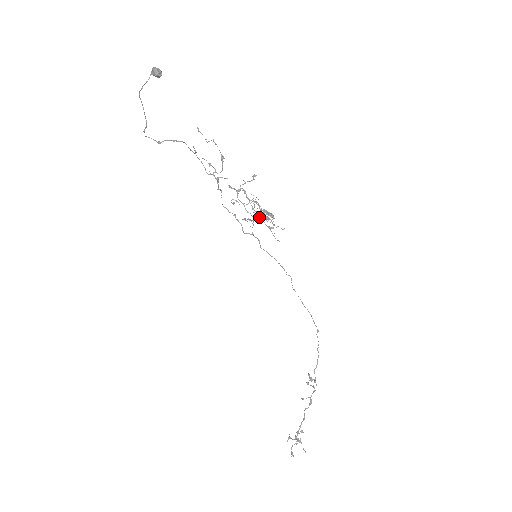
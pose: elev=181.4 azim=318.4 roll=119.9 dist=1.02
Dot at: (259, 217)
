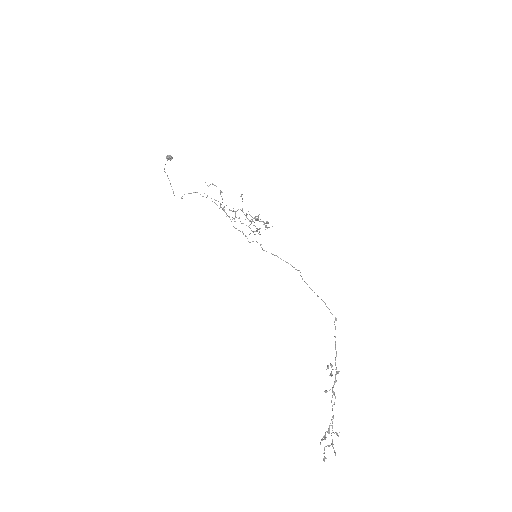
Dot at: occluded
